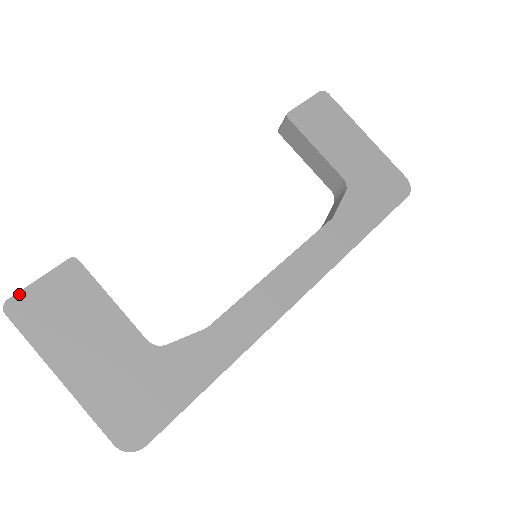
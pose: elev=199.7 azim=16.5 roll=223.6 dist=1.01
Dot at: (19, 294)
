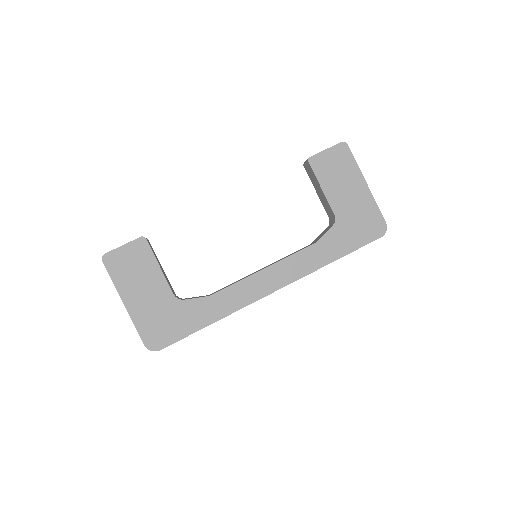
Dot at: (111, 252)
